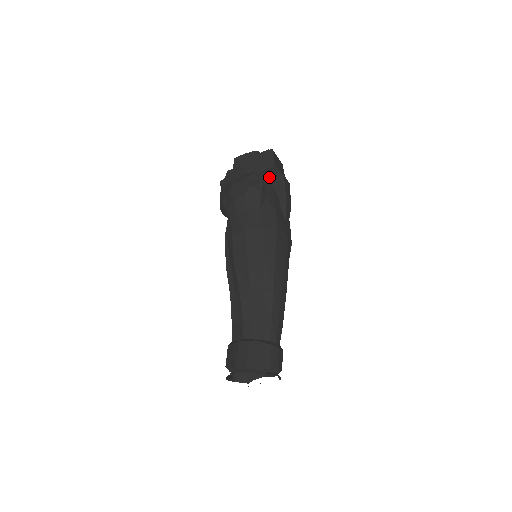
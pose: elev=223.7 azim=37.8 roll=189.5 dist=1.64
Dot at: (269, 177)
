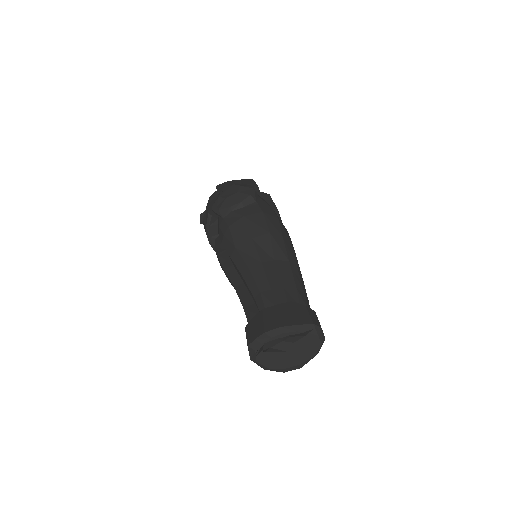
Dot at: occluded
